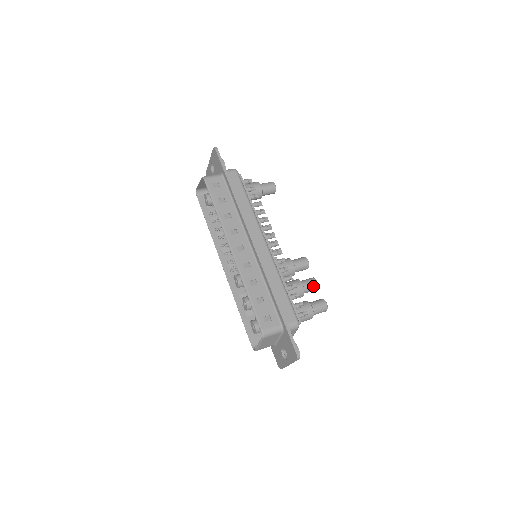
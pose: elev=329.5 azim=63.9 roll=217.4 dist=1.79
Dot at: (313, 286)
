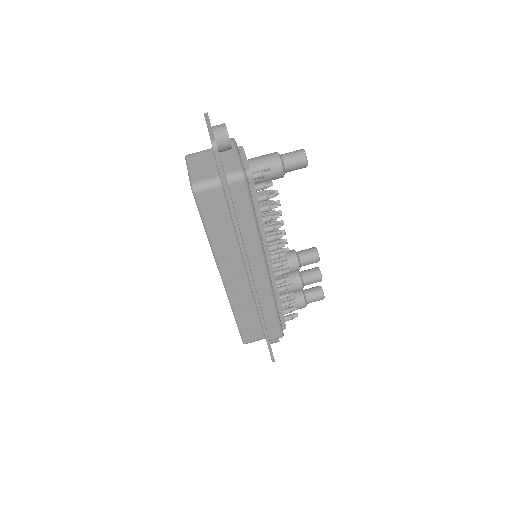
Dot at: (315, 282)
